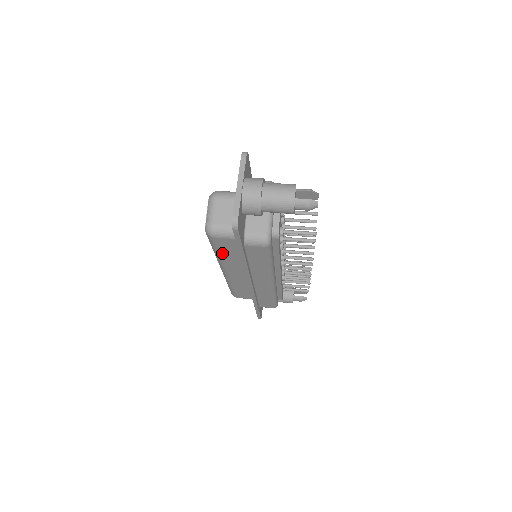
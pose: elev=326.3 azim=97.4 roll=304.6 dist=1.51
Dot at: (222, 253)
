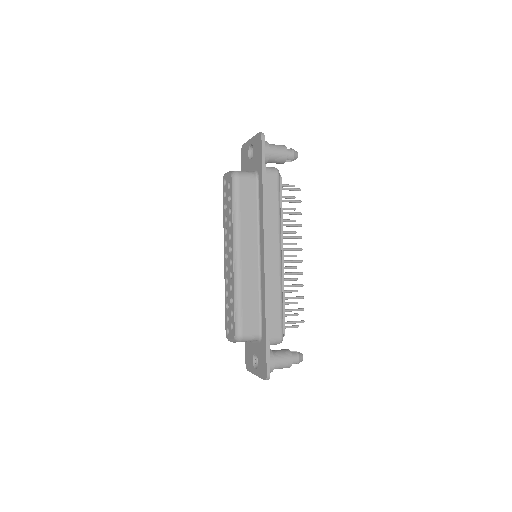
Dot at: (241, 208)
